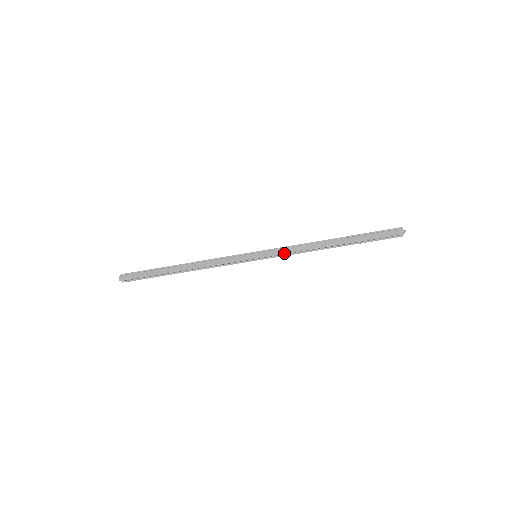
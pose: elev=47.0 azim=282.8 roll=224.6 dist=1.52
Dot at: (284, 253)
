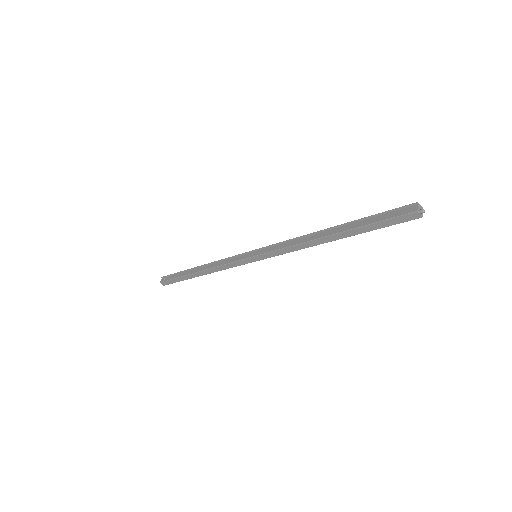
Dot at: (281, 254)
